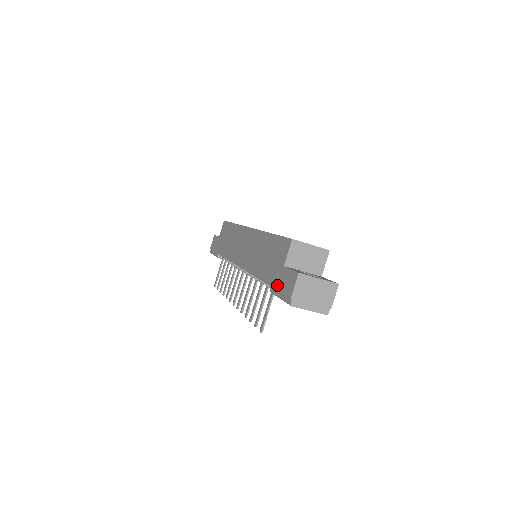
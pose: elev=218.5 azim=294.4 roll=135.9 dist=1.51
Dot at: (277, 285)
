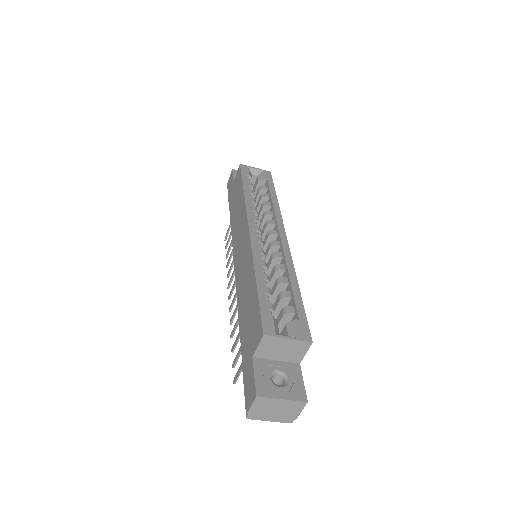
Dot at: (244, 370)
